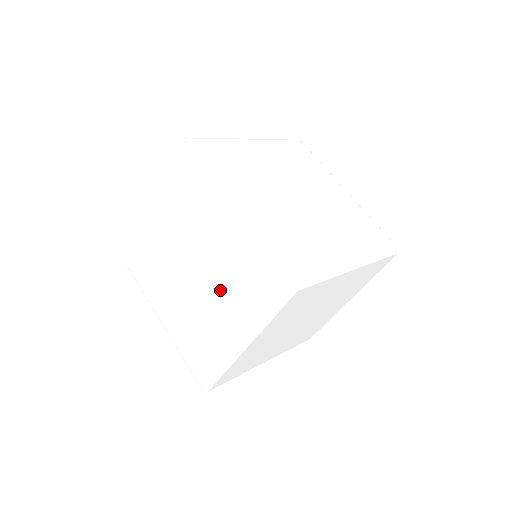
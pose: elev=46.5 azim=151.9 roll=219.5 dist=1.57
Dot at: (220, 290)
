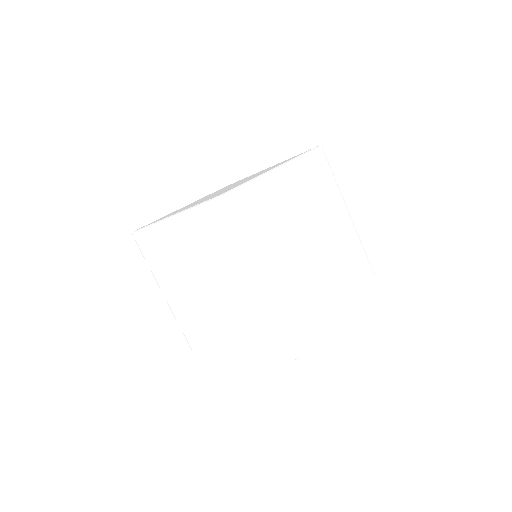
Dot at: (229, 318)
